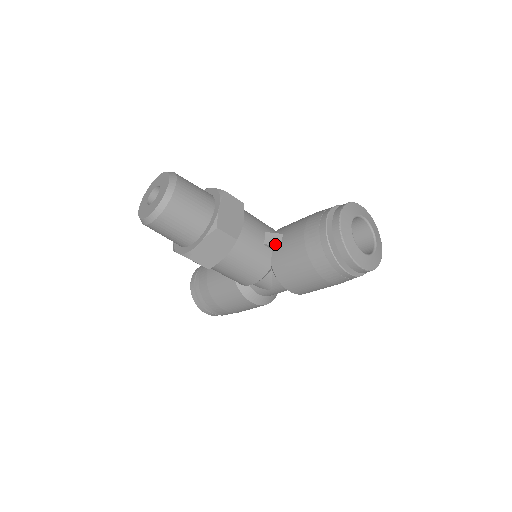
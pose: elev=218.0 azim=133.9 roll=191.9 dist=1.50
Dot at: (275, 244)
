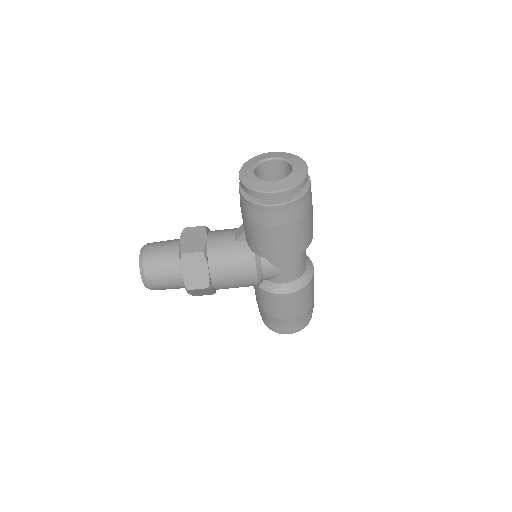
Dot at: (241, 234)
